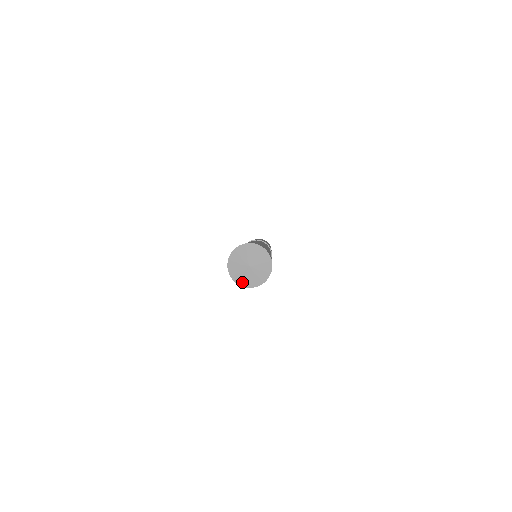
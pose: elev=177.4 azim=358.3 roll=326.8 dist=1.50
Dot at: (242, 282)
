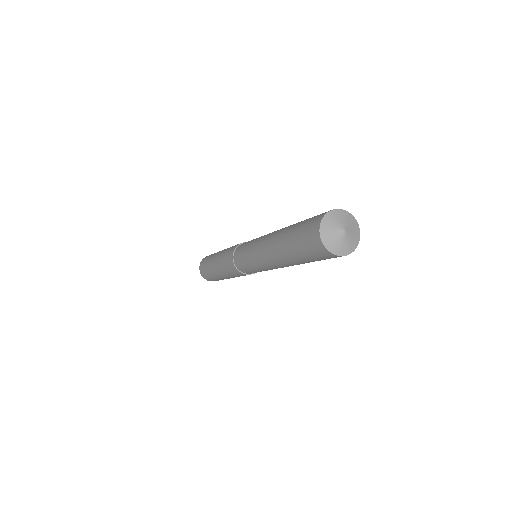
Dot at: (326, 240)
